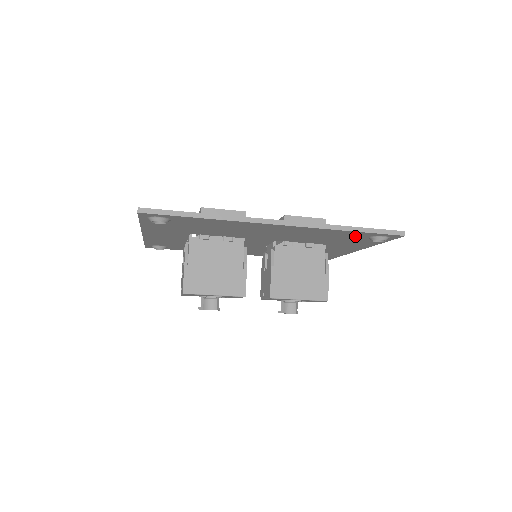
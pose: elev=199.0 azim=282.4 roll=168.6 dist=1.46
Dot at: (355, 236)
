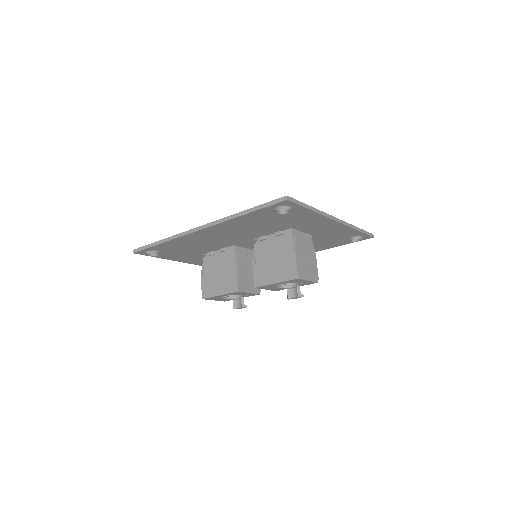
Dot at: (267, 215)
